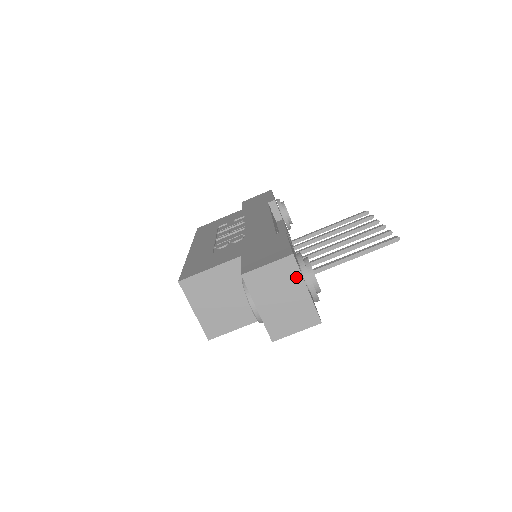
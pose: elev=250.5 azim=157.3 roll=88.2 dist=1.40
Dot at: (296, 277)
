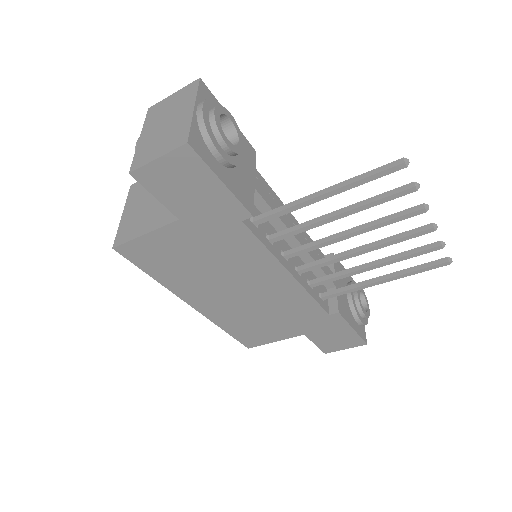
Dot at: (191, 98)
